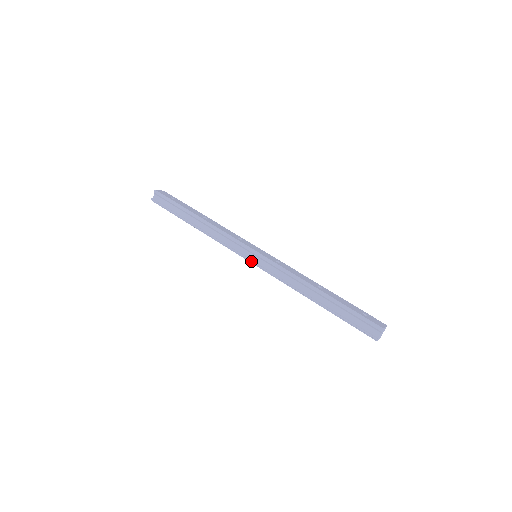
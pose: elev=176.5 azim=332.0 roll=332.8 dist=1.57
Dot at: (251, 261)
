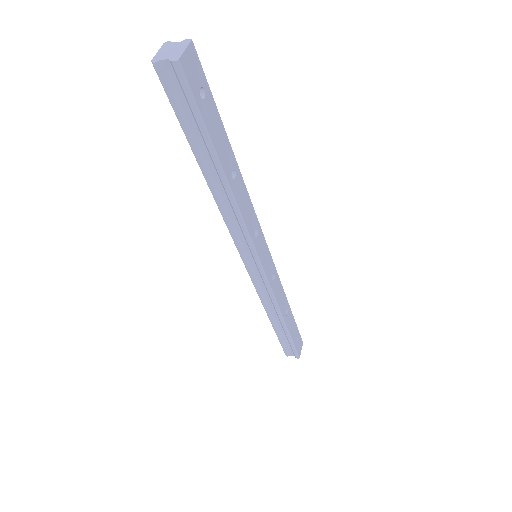
Dot at: (246, 267)
